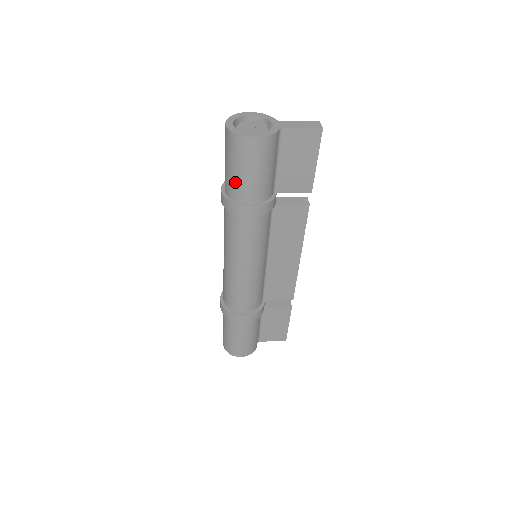
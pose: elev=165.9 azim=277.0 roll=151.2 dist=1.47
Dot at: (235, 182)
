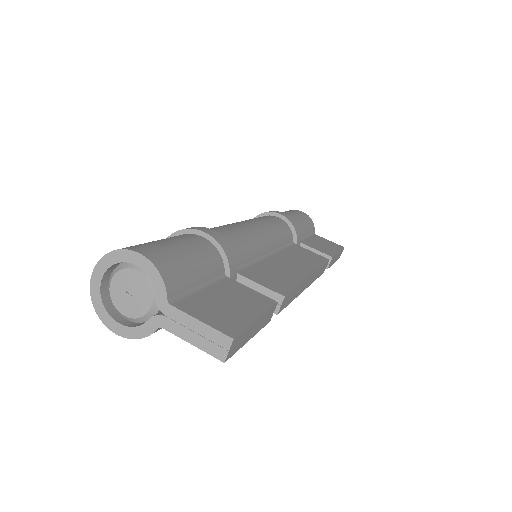
Dot at: occluded
